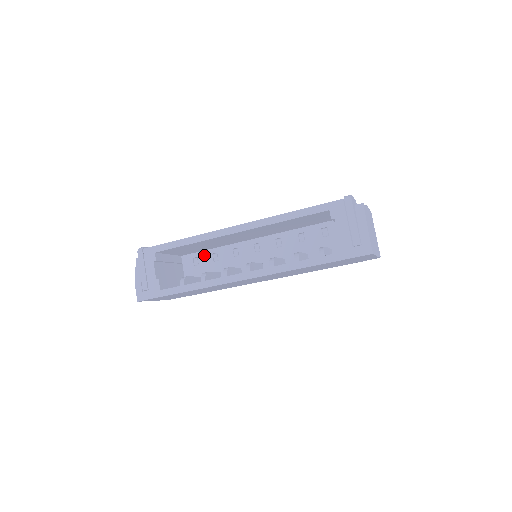
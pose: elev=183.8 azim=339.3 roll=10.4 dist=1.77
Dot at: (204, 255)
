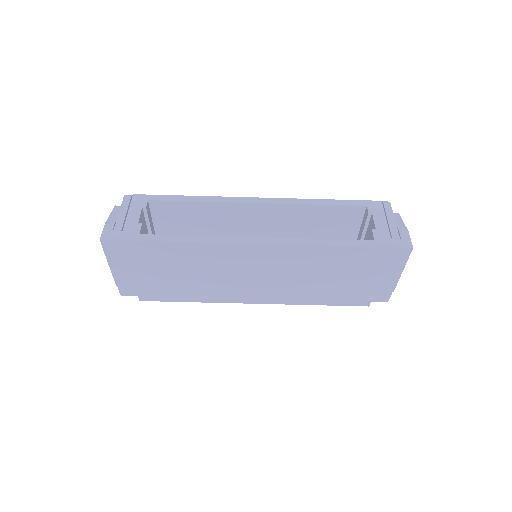
Dot at: occluded
